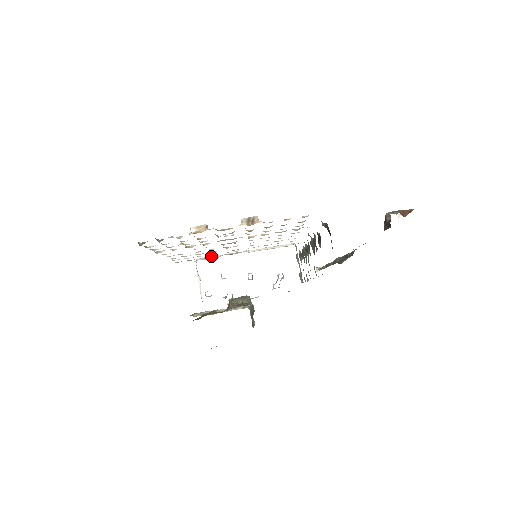
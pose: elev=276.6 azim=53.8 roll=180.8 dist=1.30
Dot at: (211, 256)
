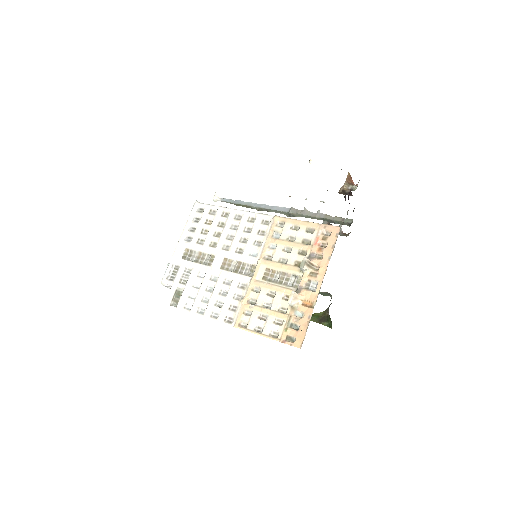
Dot at: (183, 273)
